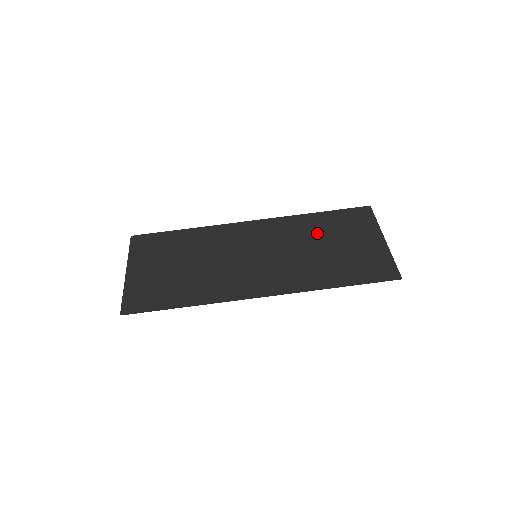
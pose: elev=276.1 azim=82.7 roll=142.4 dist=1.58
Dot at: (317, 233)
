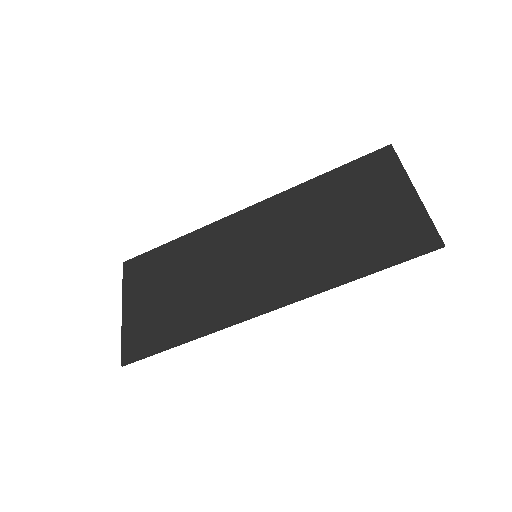
Dot at: (325, 205)
